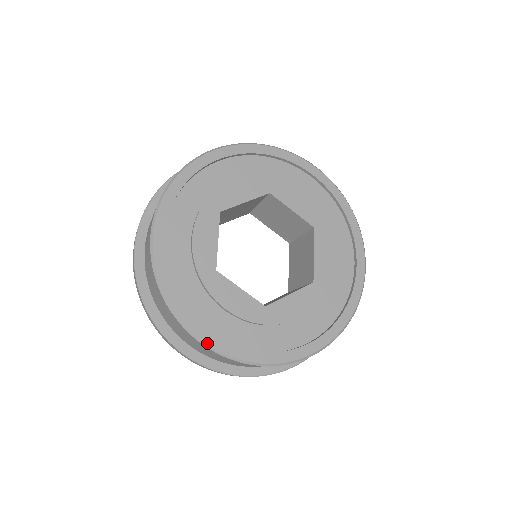
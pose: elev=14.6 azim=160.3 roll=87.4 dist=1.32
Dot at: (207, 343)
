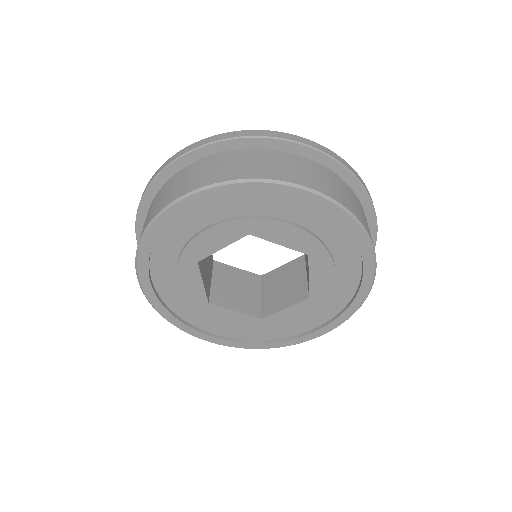
Dot at: (215, 343)
